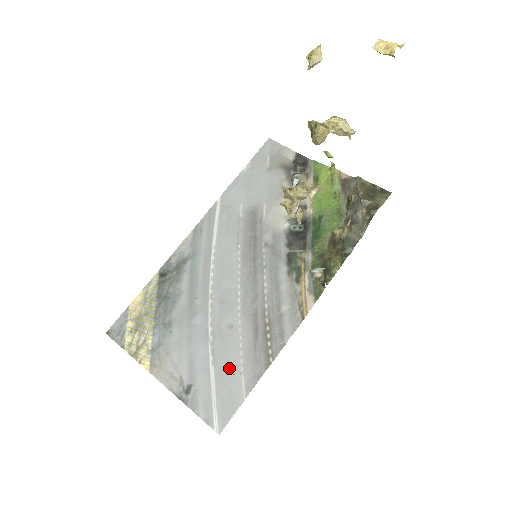
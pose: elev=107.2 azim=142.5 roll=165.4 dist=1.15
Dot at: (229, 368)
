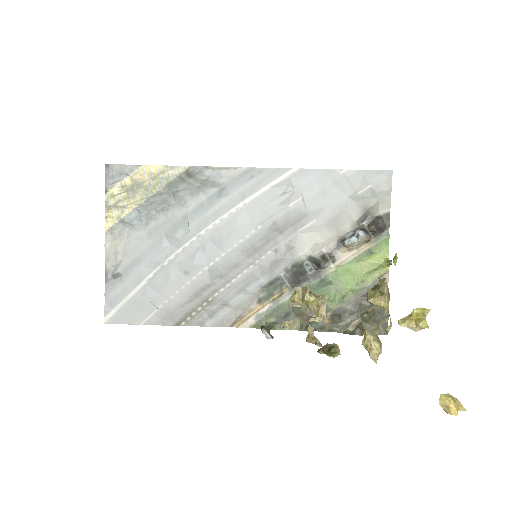
Dot at: (154, 296)
